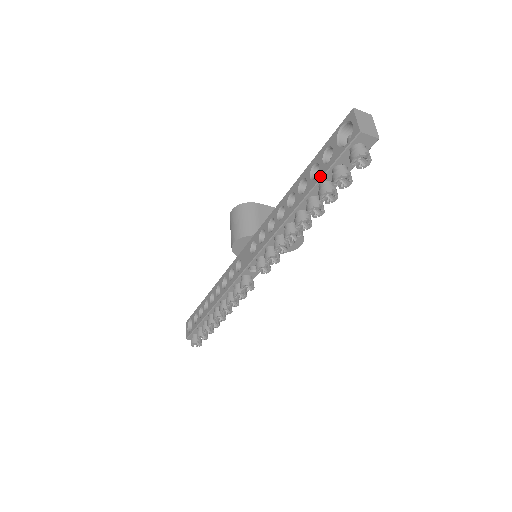
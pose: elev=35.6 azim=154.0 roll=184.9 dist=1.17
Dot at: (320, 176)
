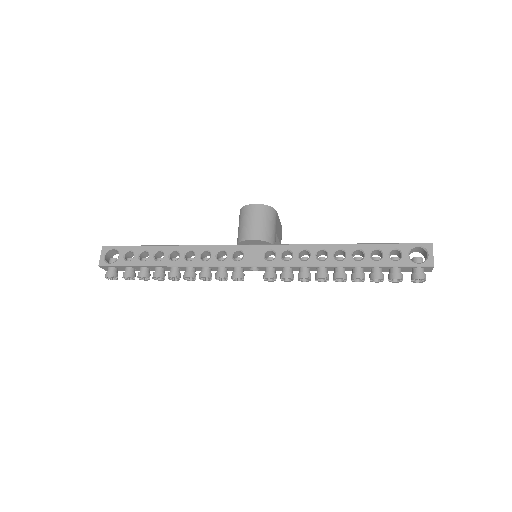
Dot at: (383, 264)
